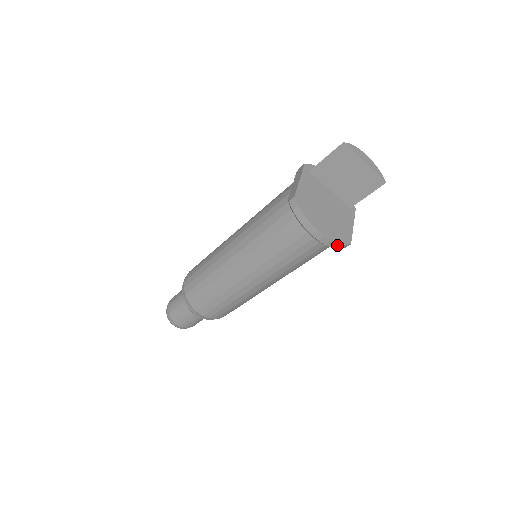
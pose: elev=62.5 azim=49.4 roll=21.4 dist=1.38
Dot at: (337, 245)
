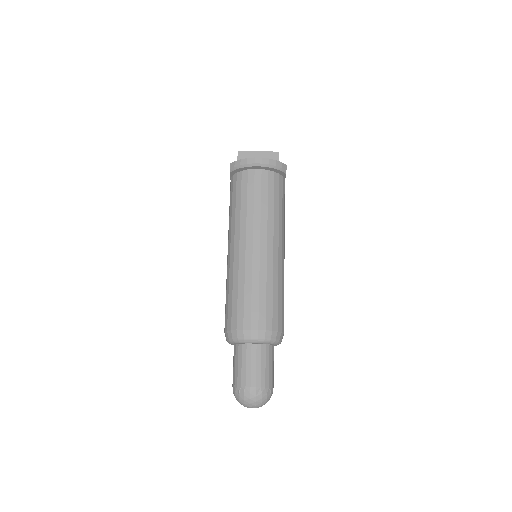
Dot at: (276, 163)
